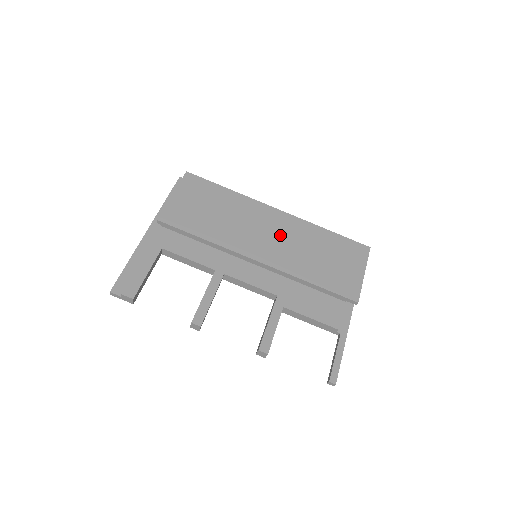
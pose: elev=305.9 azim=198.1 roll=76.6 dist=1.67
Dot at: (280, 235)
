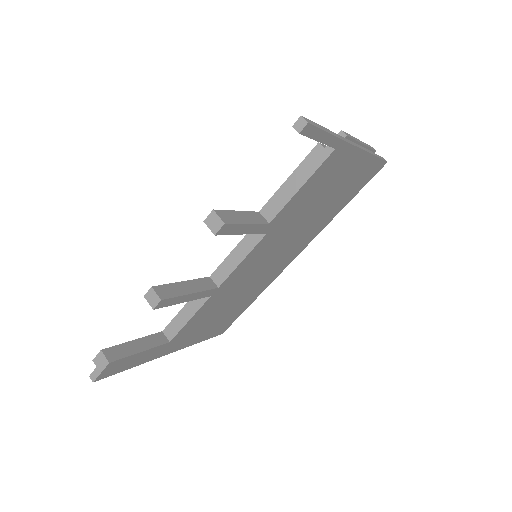
Dot at: occluded
